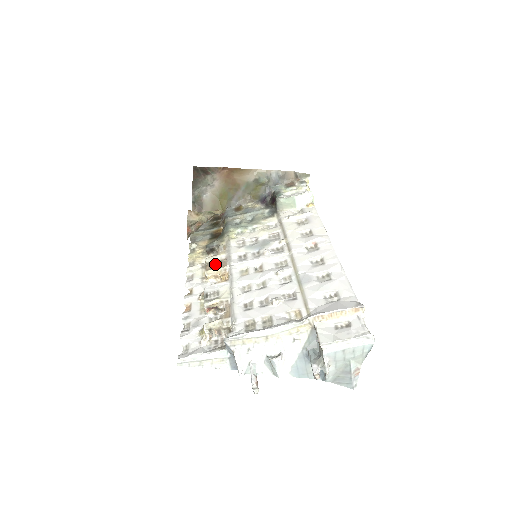
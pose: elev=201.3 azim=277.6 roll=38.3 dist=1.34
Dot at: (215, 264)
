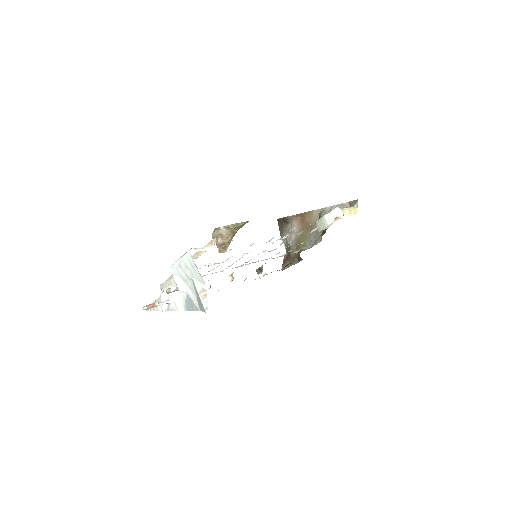
Dot at: occluded
